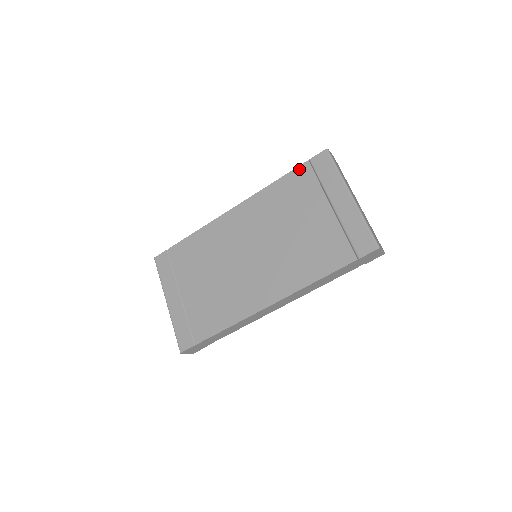
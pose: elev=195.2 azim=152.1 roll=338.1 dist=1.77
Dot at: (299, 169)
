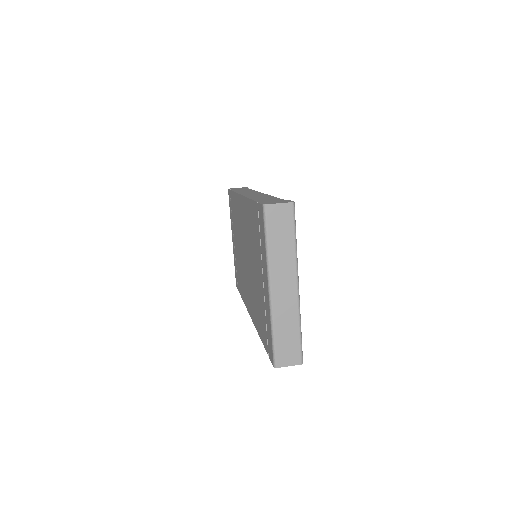
Dot at: (255, 205)
